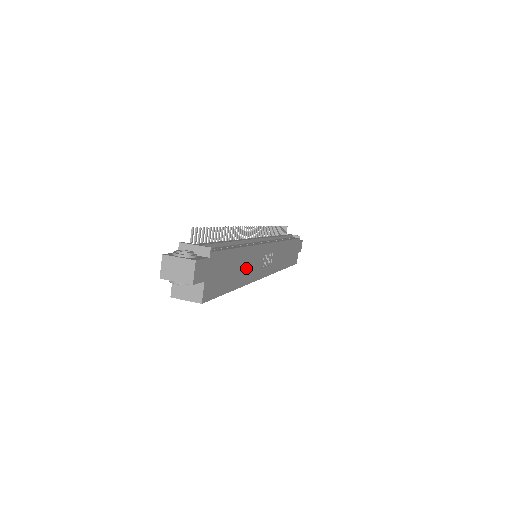
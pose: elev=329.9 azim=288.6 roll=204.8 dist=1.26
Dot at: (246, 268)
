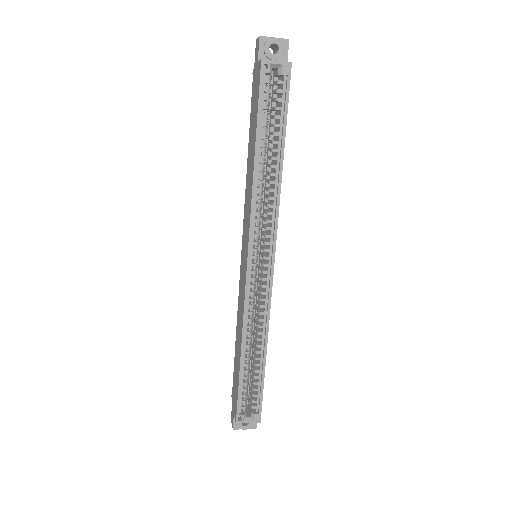
Dot at: occluded
